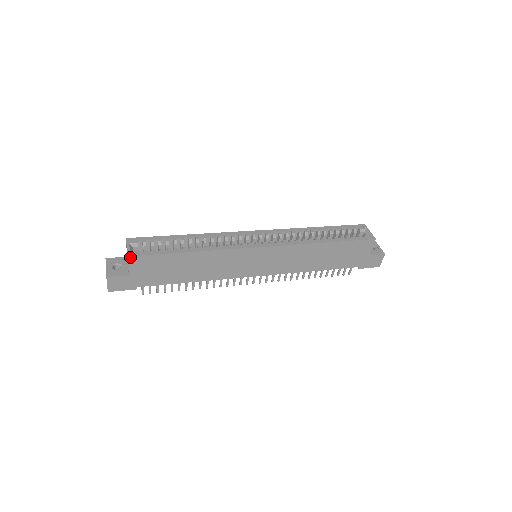
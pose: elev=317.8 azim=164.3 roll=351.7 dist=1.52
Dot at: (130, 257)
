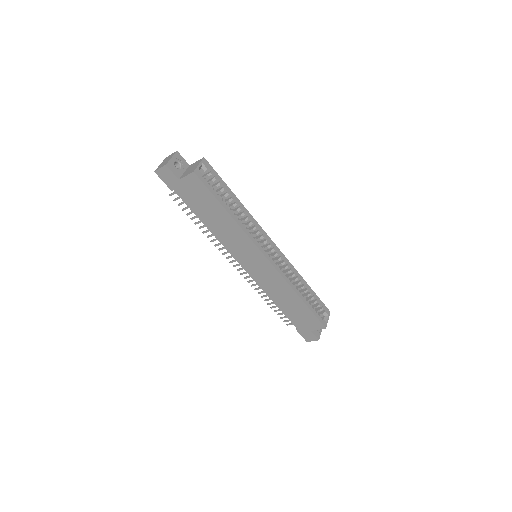
Dot at: (194, 173)
